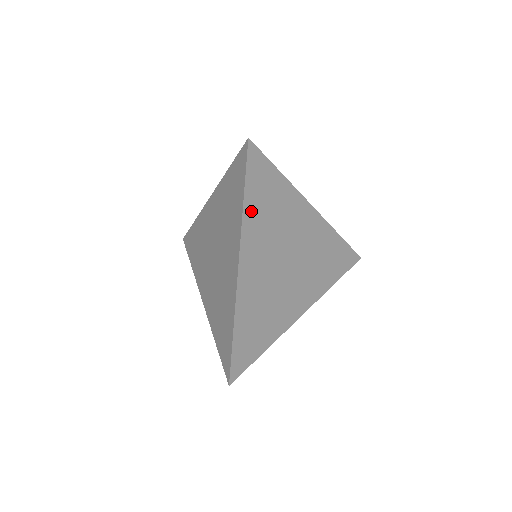
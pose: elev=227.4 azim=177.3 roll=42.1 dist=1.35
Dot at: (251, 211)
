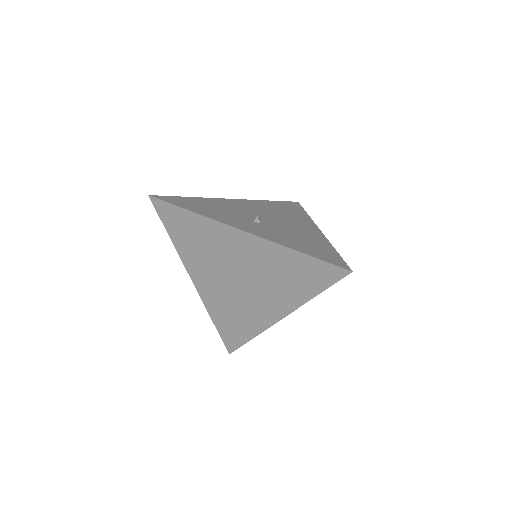
Dot at: occluded
